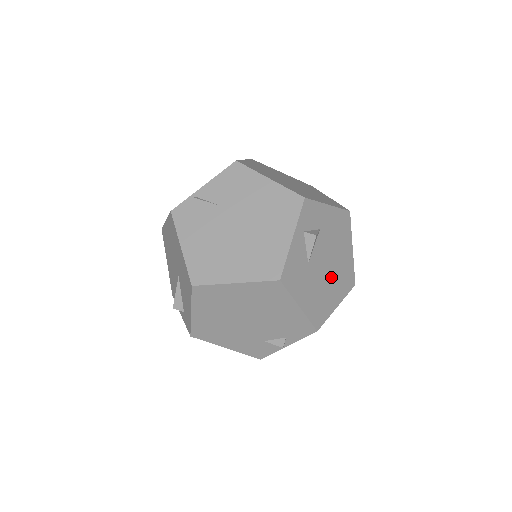
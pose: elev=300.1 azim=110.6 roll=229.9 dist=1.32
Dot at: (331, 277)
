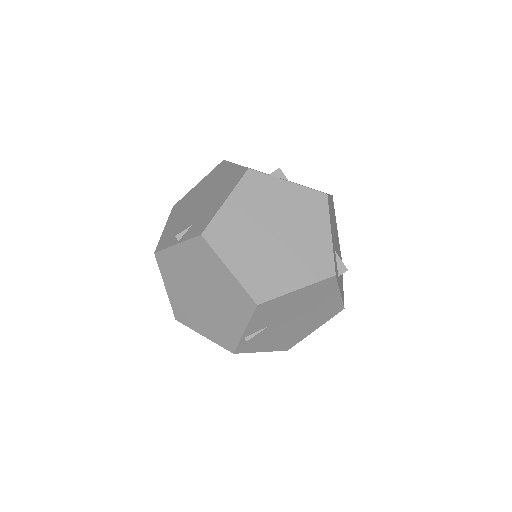
Dot at: (336, 235)
